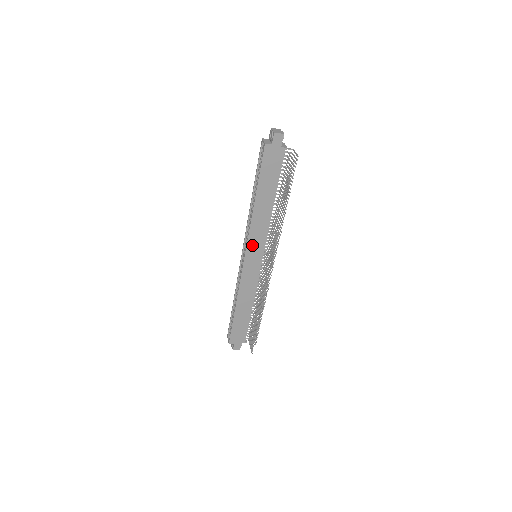
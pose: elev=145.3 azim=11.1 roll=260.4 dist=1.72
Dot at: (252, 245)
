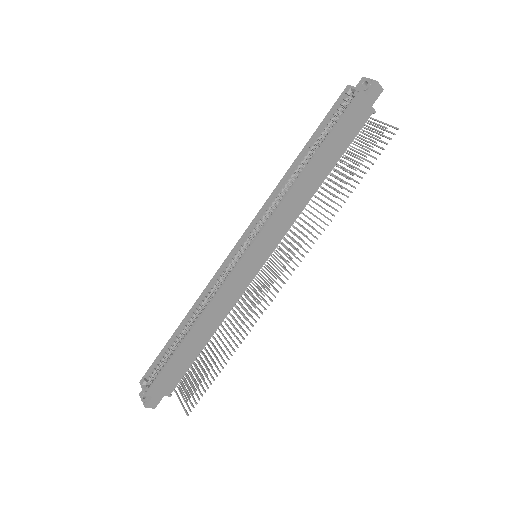
Dot at: (266, 235)
